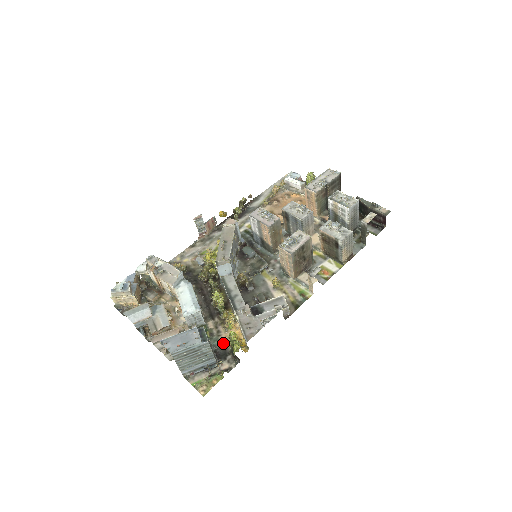
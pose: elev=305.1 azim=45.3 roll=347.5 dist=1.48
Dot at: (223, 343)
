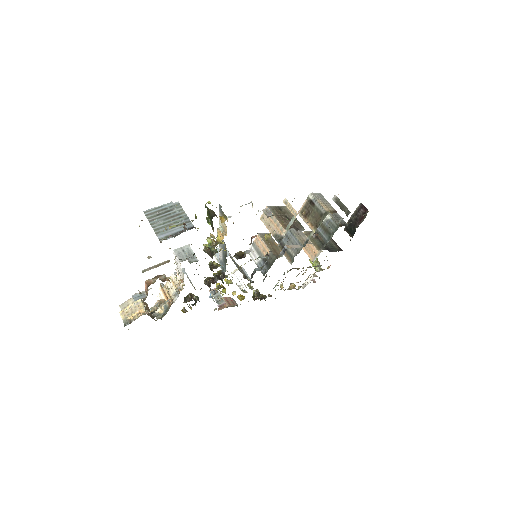
Dot at: occluded
